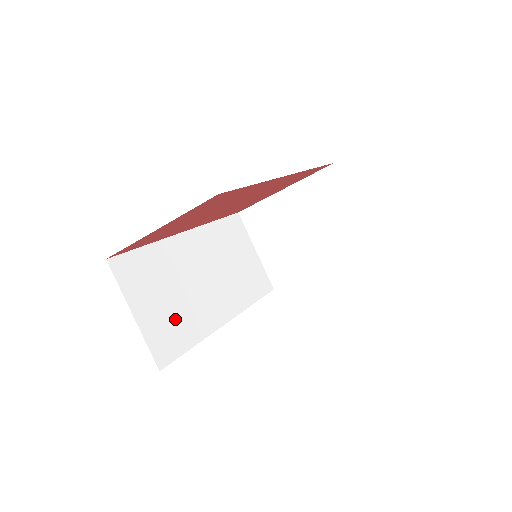
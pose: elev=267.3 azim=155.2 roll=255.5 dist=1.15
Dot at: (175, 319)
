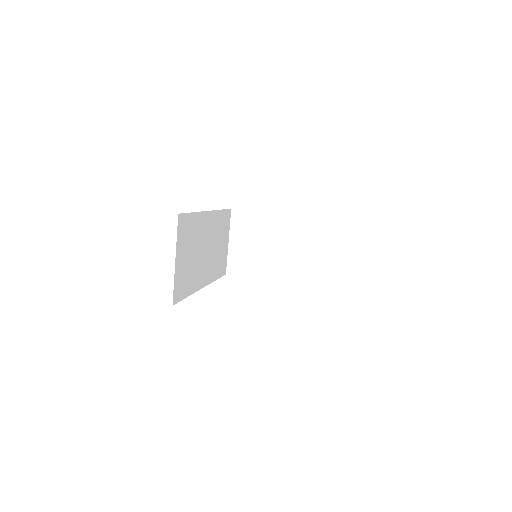
Dot at: (188, 273)
